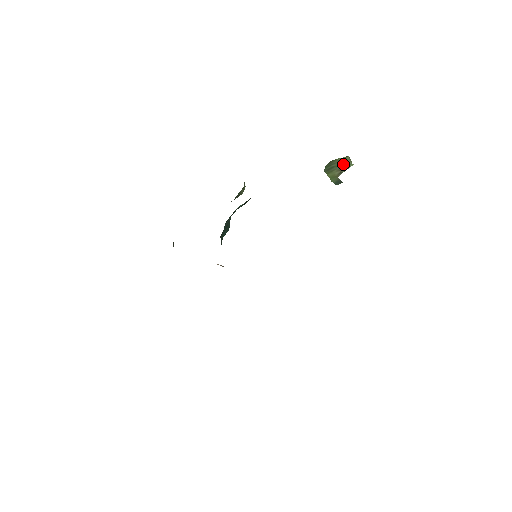
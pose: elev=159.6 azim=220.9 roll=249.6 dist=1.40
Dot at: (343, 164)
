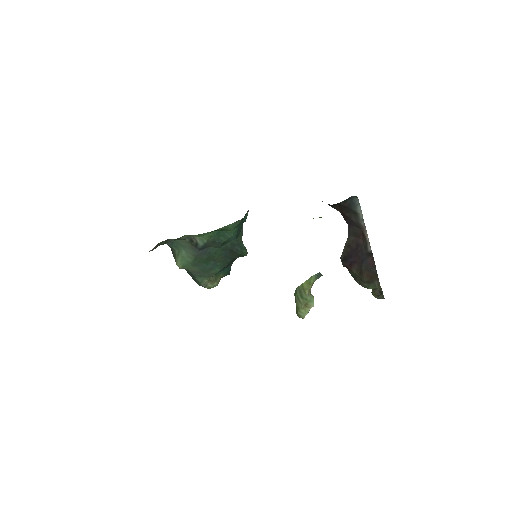
Dot at: occluded
